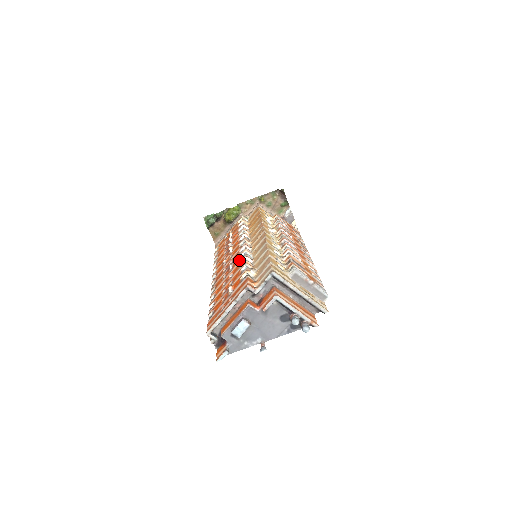
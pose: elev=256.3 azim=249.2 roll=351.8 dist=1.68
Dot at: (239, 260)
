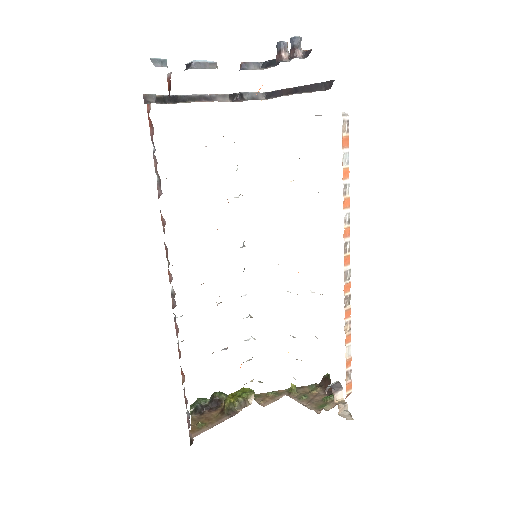
Dot at: occluded
